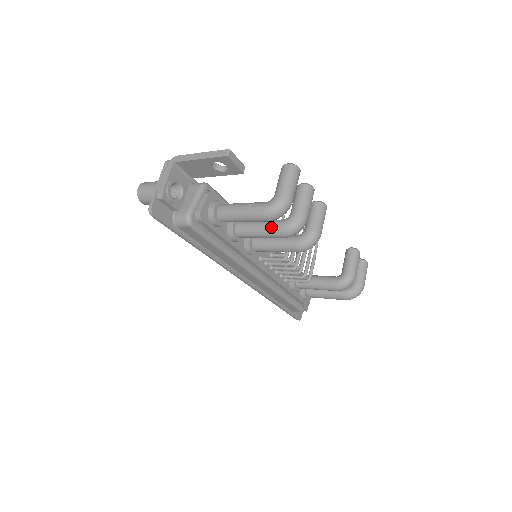
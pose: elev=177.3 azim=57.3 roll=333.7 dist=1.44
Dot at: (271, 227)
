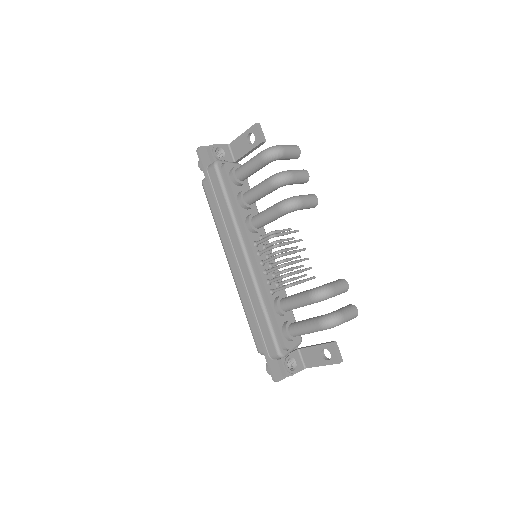
Dot at: (266, 179)
